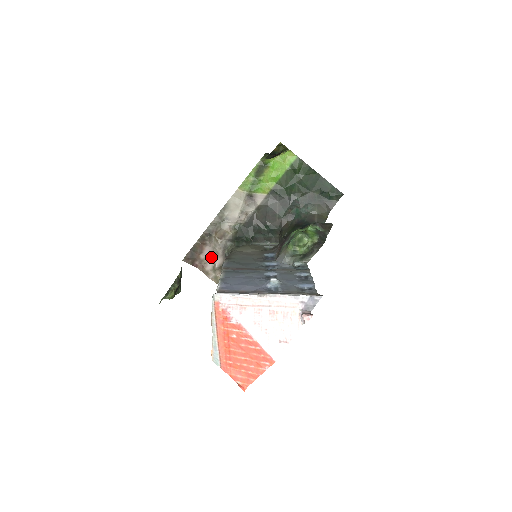
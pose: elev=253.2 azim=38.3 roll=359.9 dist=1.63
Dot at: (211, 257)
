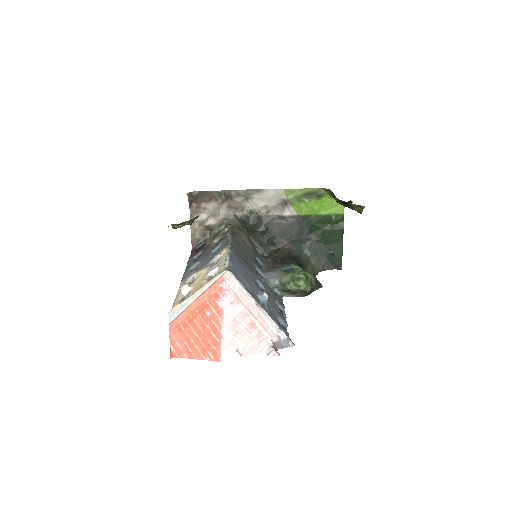
Dot at: (209, 212)
